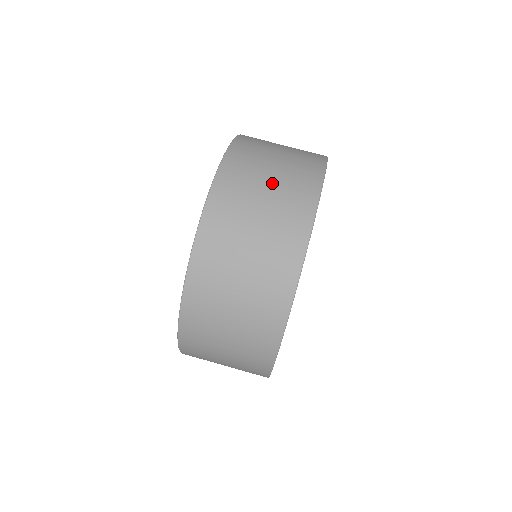
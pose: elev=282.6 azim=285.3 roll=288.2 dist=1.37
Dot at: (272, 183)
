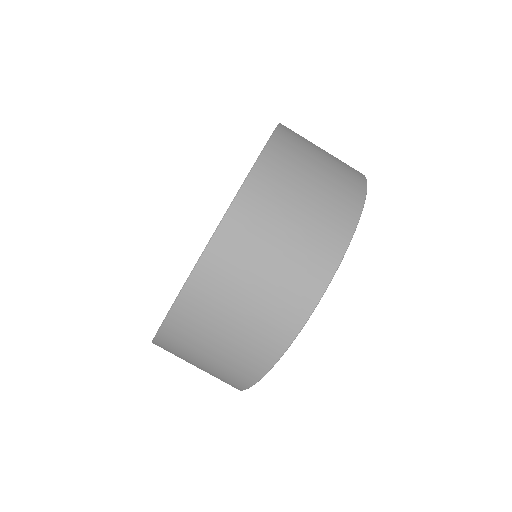
Dot at: (217, 352)
